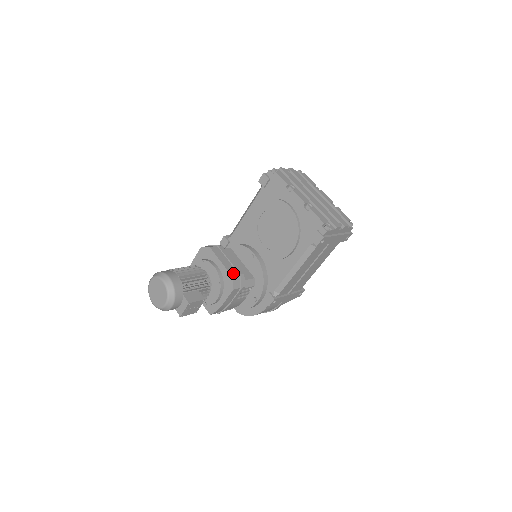
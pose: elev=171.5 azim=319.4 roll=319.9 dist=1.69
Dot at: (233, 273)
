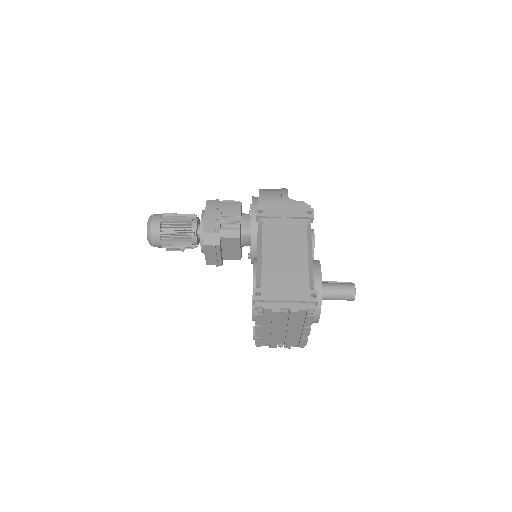
Dot at: (210, 264)
